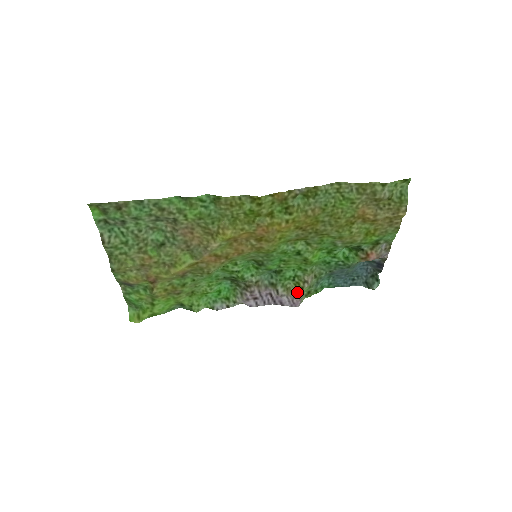
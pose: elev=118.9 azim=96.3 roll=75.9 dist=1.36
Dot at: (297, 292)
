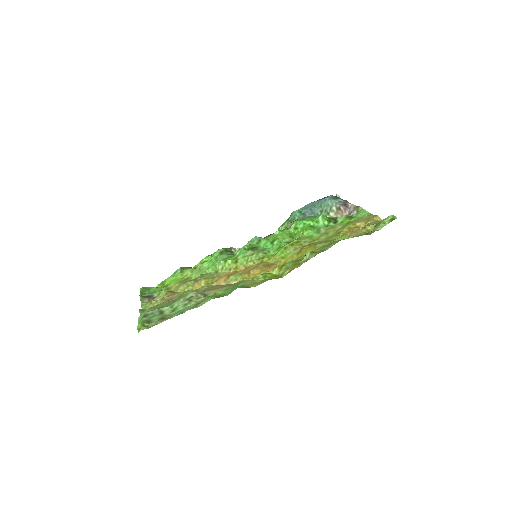
Dot at: occluded
